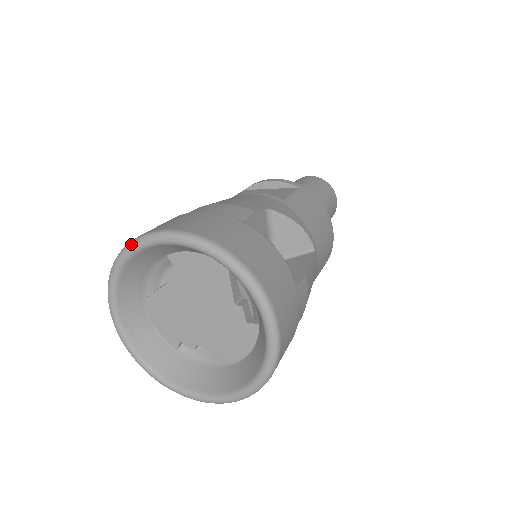
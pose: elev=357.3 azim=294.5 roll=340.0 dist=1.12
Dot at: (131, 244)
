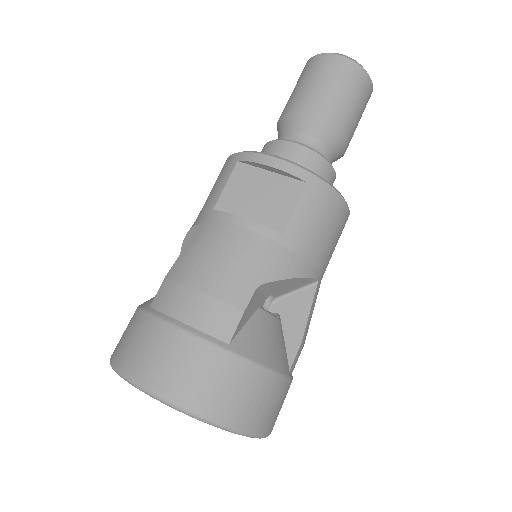
Dot at: (121, 377)
